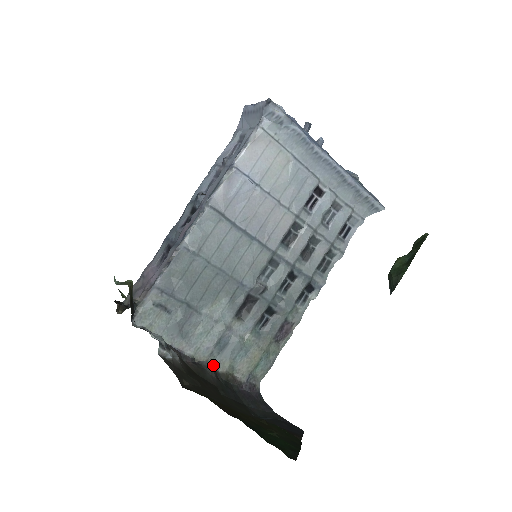
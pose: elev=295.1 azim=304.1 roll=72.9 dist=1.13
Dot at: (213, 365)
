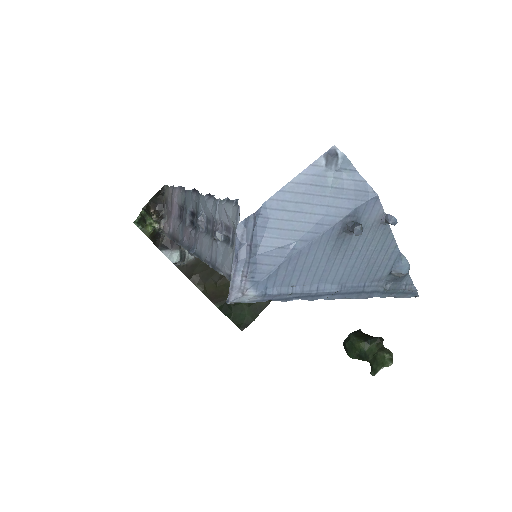
Dot at: occluded
